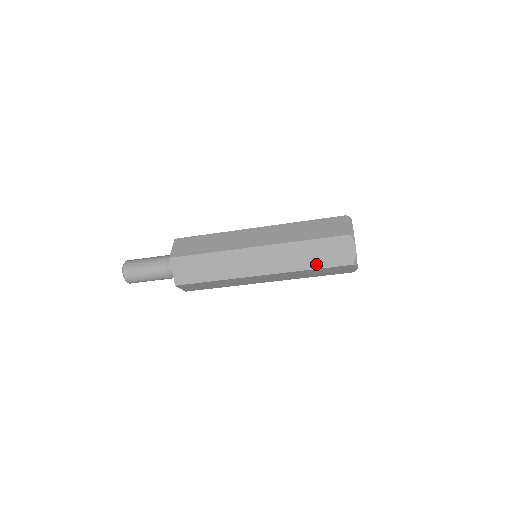
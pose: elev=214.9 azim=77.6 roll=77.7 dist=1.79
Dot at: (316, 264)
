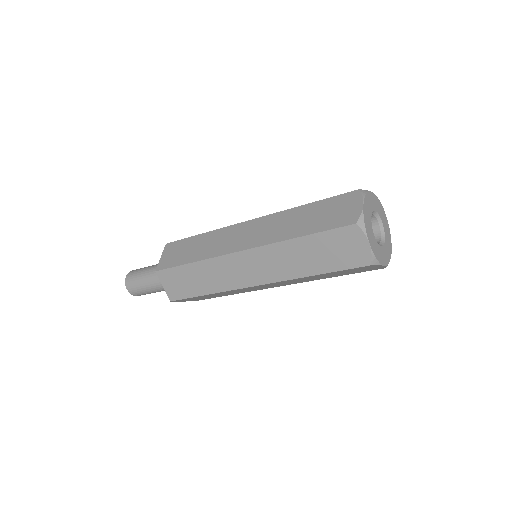
Dot at: (319, 268)
